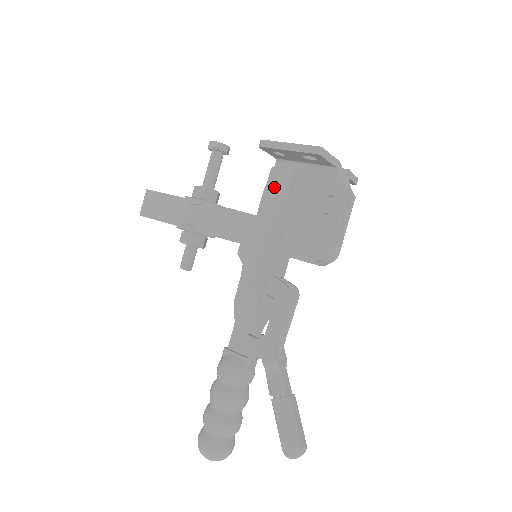
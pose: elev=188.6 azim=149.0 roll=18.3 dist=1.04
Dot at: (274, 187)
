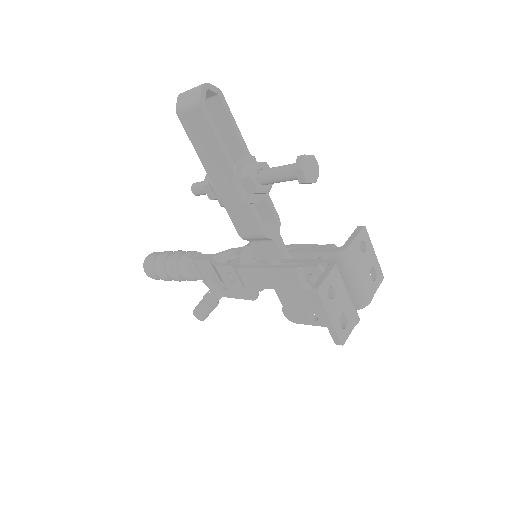
Dot at: (304, 276)
